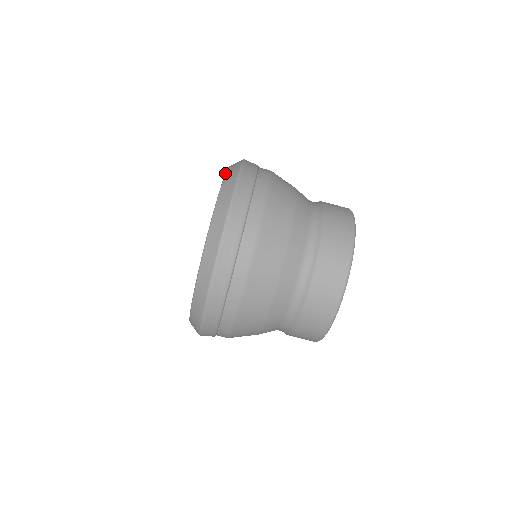
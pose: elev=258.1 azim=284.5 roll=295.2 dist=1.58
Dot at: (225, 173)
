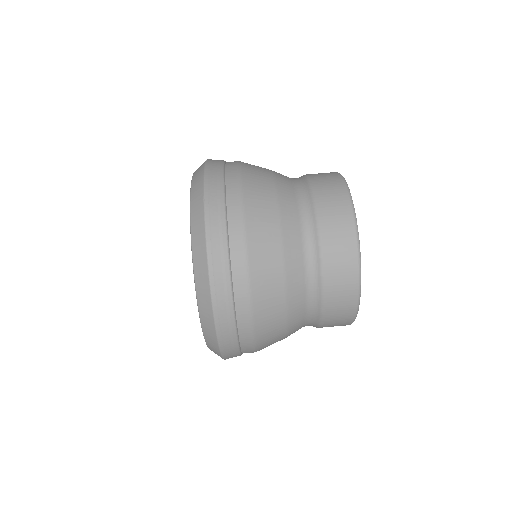
Dot at: occluded
